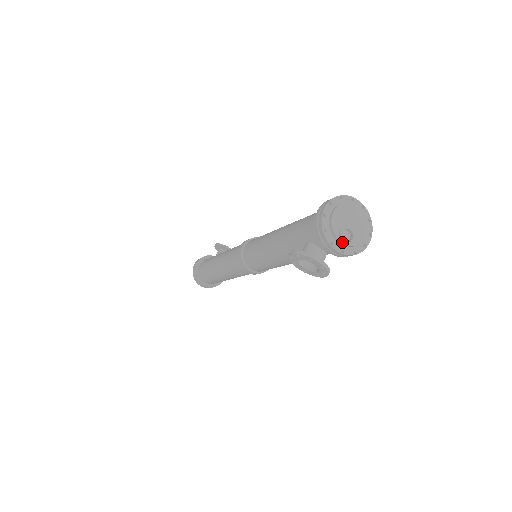
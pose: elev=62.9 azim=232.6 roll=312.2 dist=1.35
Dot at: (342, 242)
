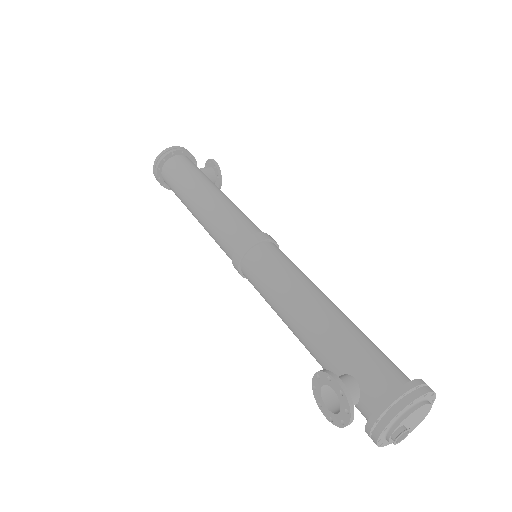
Dot at: (391, 436)
